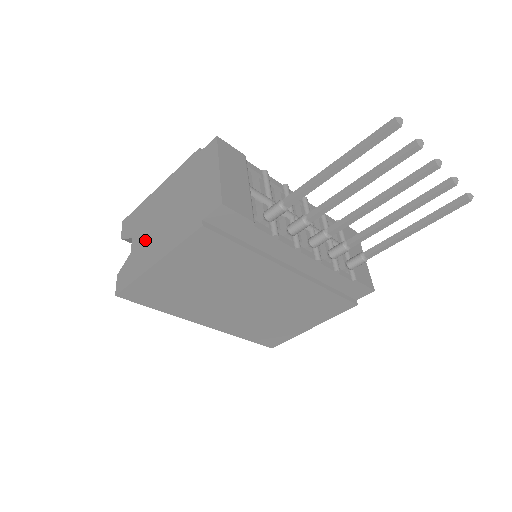
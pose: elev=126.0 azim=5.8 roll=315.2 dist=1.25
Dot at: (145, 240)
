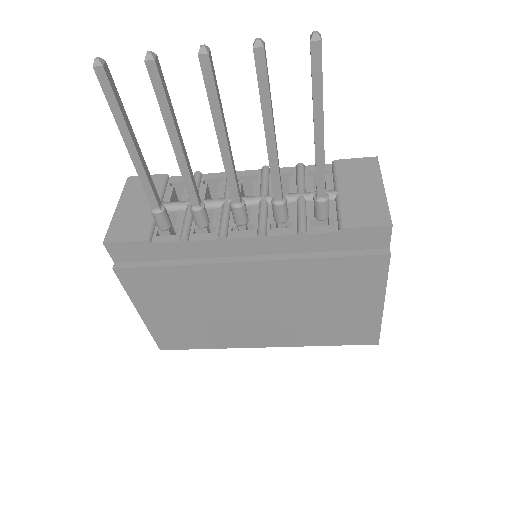
Dot at: occluded
